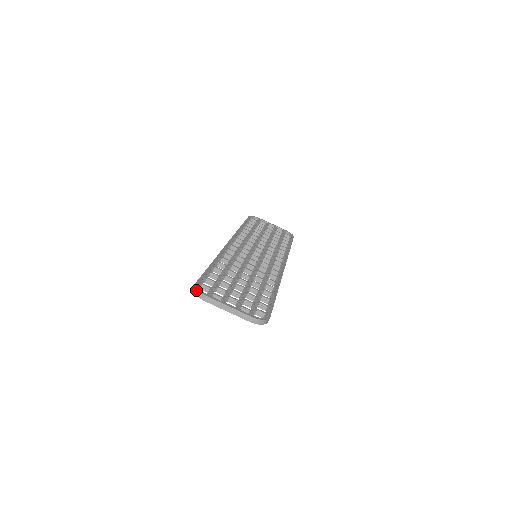
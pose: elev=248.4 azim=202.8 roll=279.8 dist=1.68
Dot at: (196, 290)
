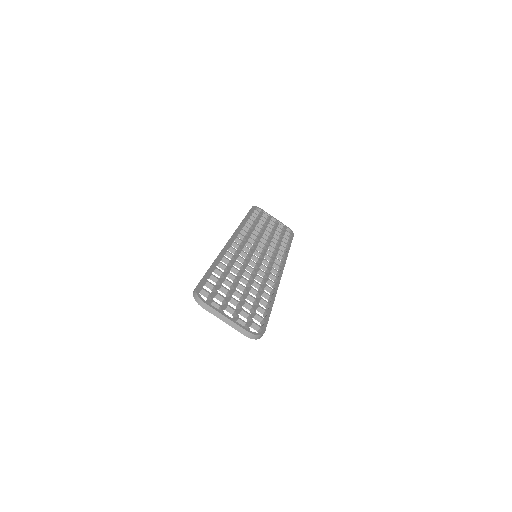
Dot at: (196, 295)
